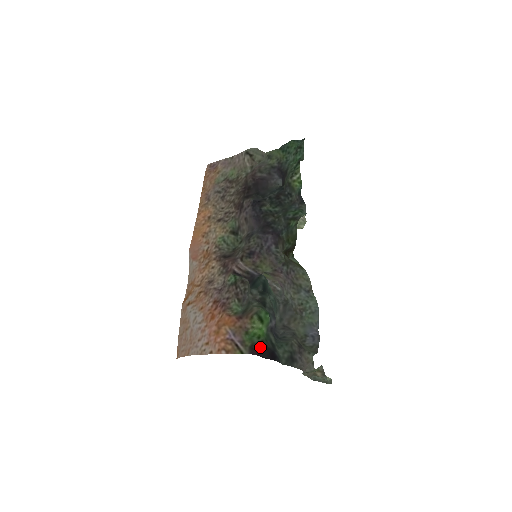
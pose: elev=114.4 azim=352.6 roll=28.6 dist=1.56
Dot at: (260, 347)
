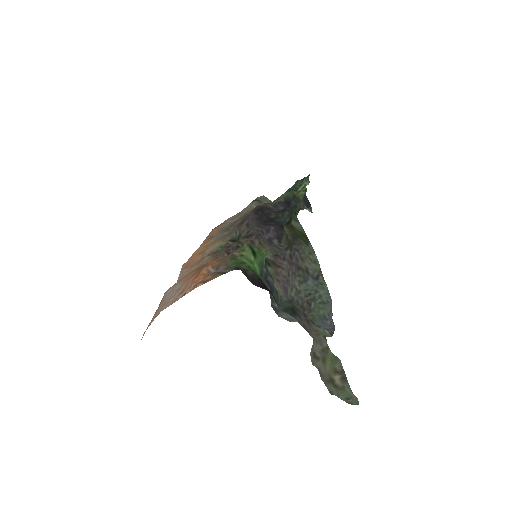
Dot at: (249, 273)
